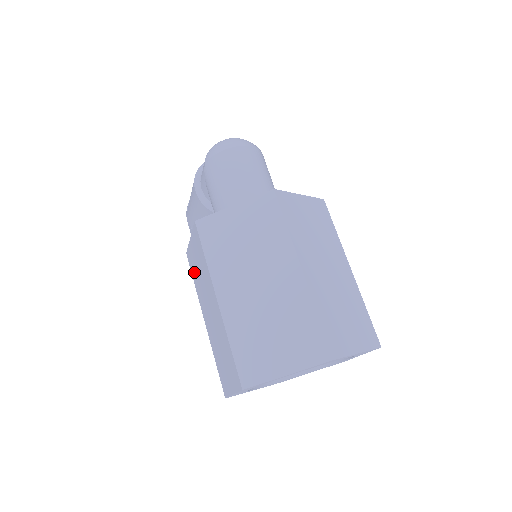
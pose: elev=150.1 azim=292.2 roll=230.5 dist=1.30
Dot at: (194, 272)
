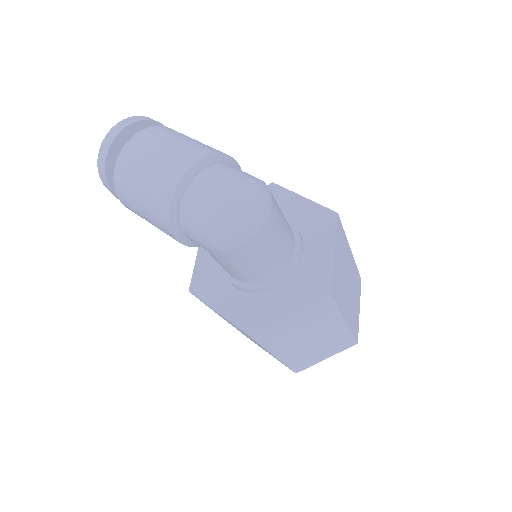
Dot at: occluded
